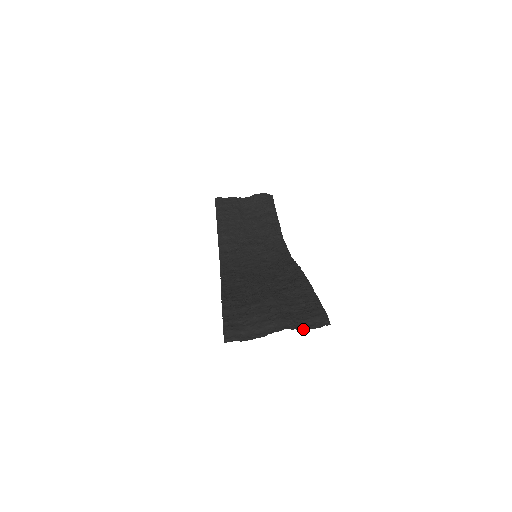
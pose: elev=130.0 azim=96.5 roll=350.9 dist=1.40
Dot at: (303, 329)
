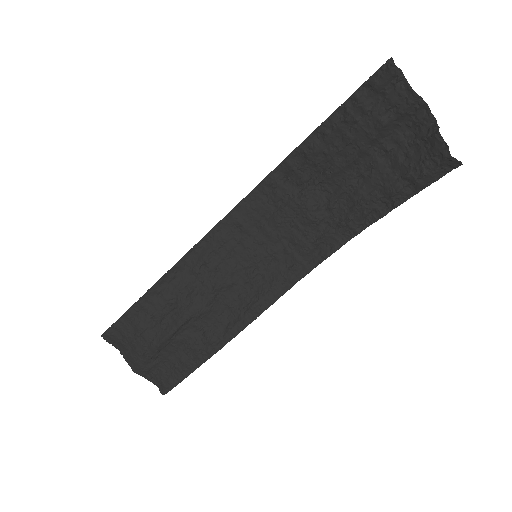
Dot at: occluded
